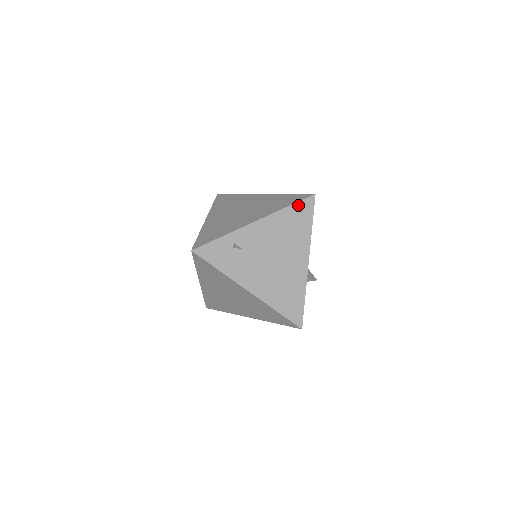
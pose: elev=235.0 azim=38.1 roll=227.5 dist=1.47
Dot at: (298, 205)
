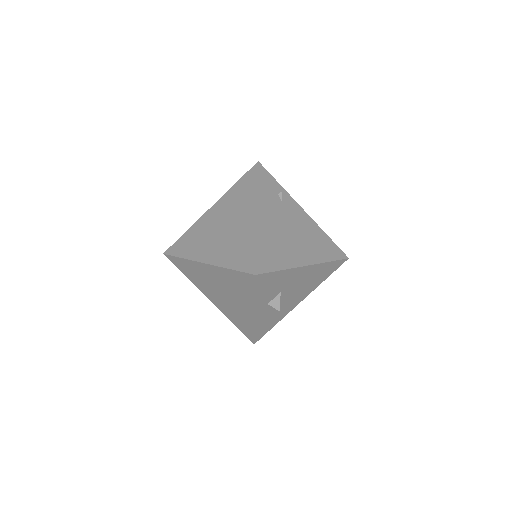
Dot at: (334, 245)
